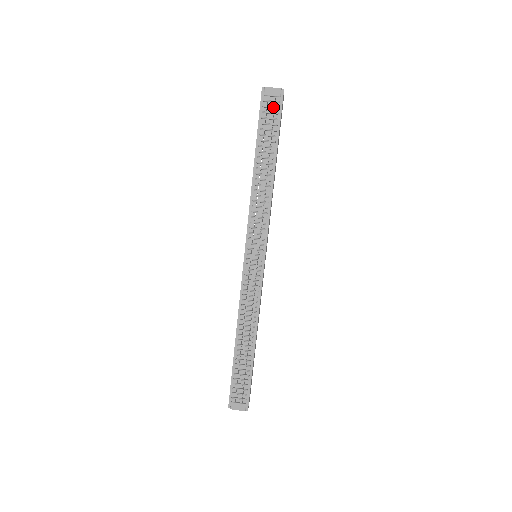
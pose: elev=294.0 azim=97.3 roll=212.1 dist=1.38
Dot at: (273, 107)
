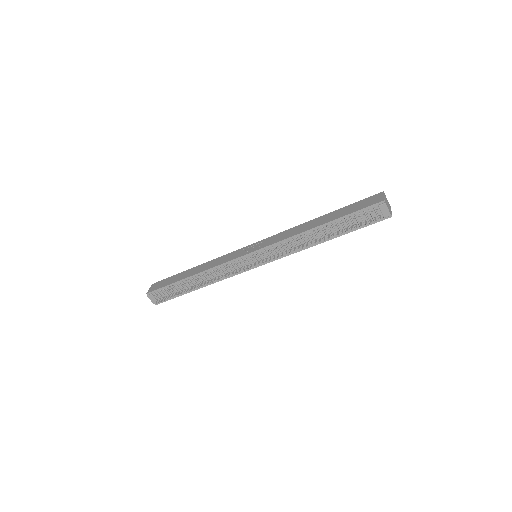
Dot at: (373, 217)
